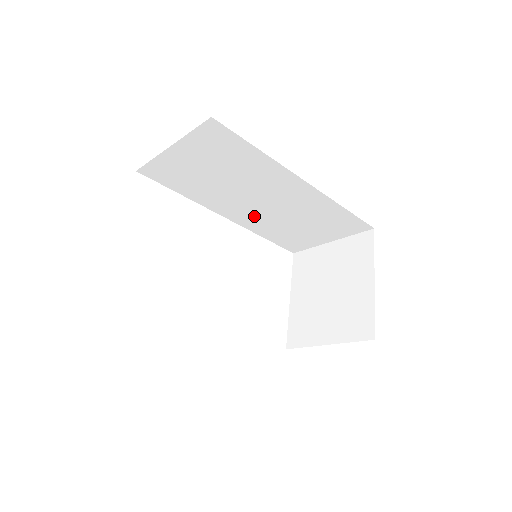
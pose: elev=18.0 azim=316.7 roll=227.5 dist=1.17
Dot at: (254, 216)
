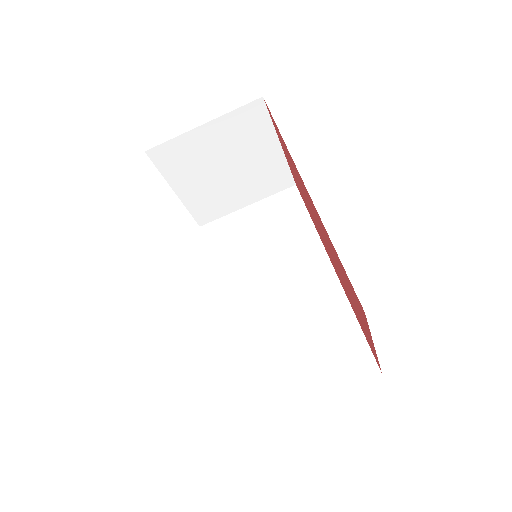
Dot at: (252, 314)
